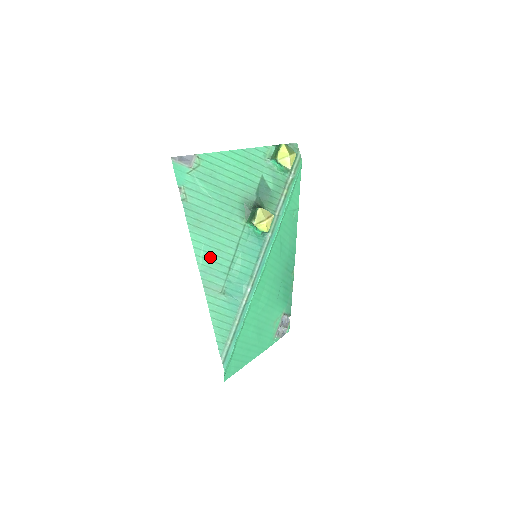
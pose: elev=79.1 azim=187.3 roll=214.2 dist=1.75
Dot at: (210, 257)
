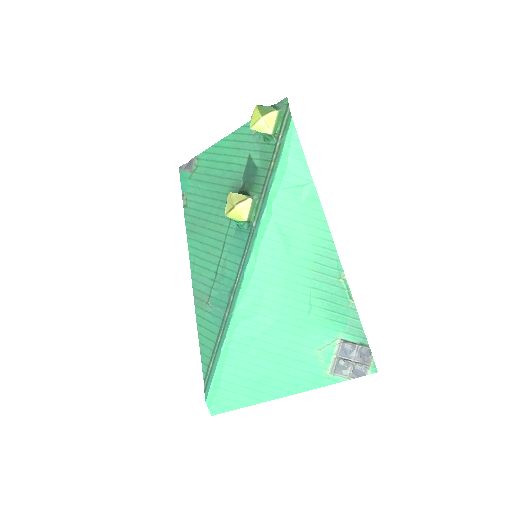
Dot at: (201, 263)
